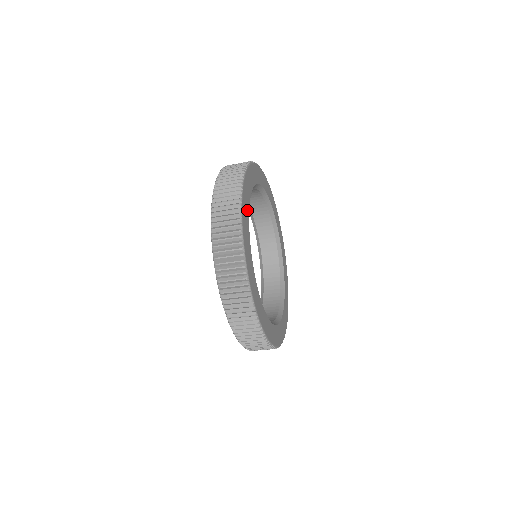
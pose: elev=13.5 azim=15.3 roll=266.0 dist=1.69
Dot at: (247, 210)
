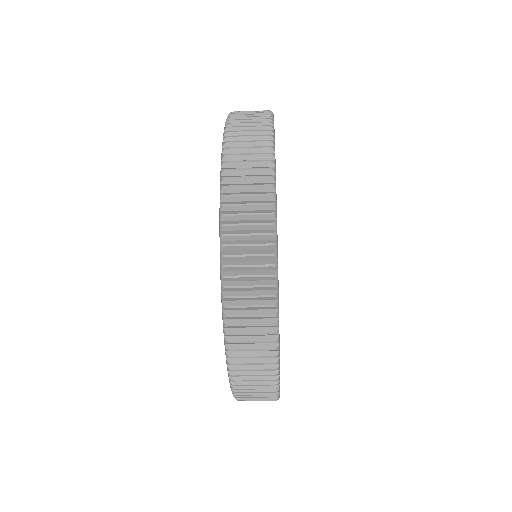
Dot at: occluded
